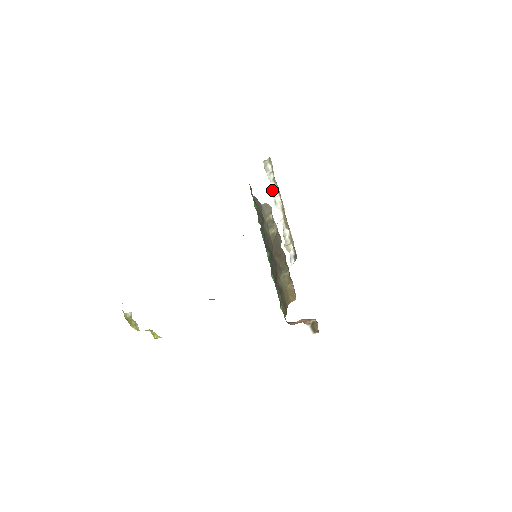
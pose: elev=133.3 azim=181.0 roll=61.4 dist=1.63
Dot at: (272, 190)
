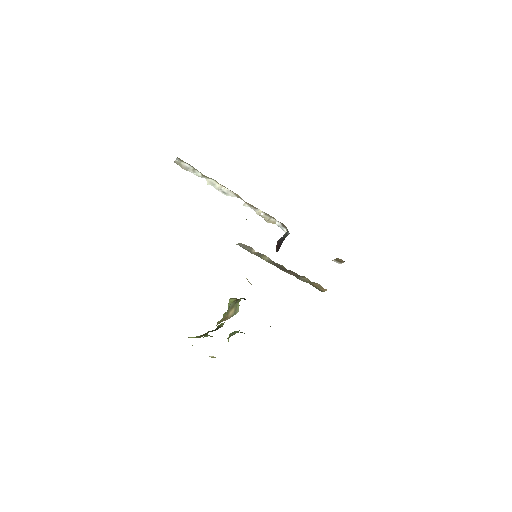
Dot at: (210, 184)
